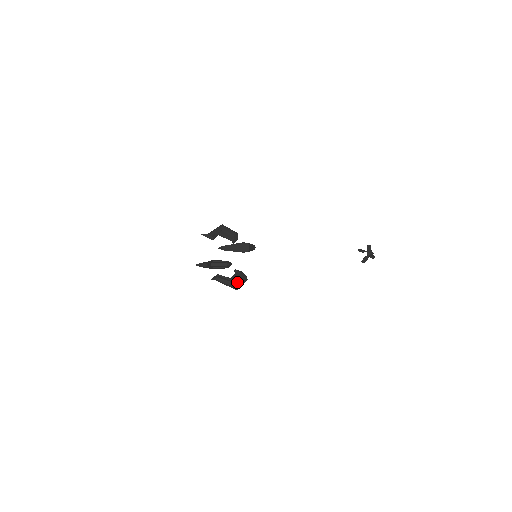
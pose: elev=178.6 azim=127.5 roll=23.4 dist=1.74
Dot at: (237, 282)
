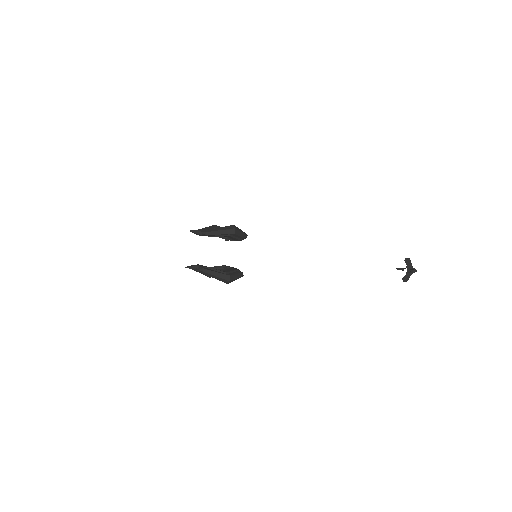
Dot at: (227, 274)
